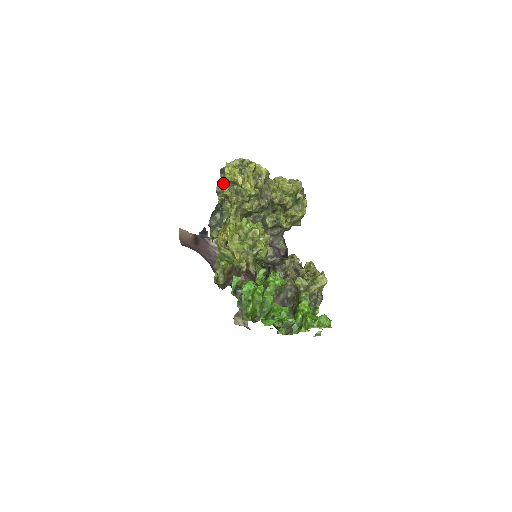
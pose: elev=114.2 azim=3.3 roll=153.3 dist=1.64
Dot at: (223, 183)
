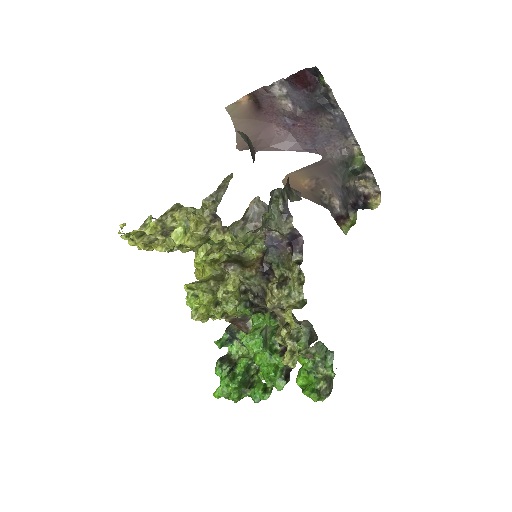
Dot at: occluded
